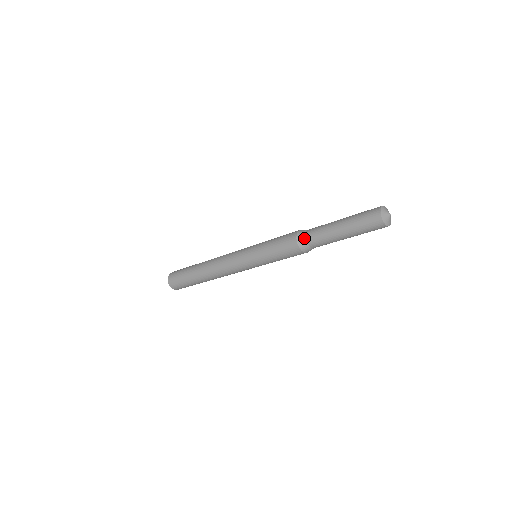
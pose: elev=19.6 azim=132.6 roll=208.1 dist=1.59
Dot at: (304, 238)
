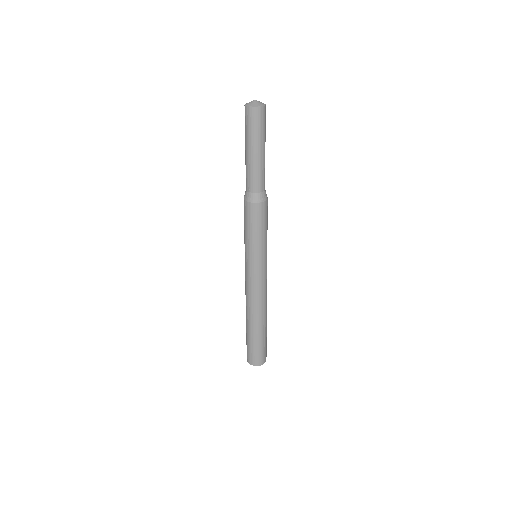
Dot at: (245, 191)
